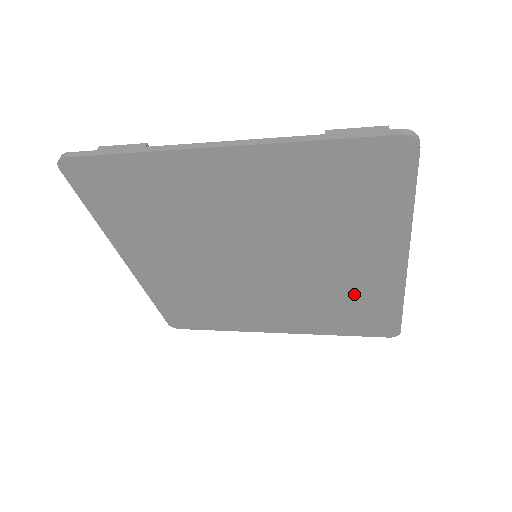
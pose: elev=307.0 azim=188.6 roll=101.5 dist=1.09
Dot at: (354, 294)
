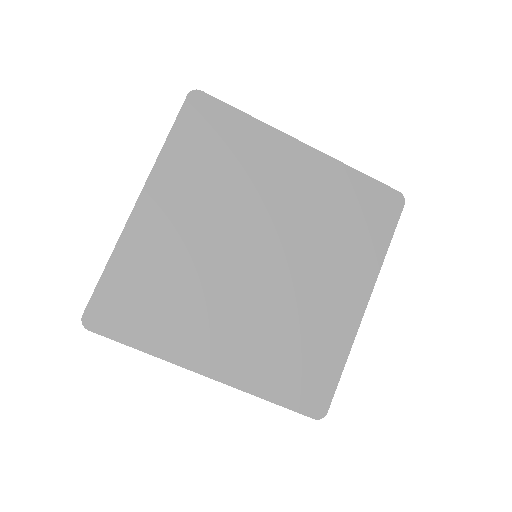
Dot at: (329, 200)
